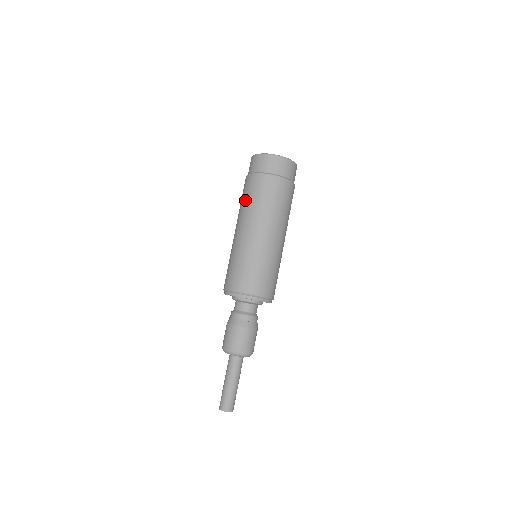
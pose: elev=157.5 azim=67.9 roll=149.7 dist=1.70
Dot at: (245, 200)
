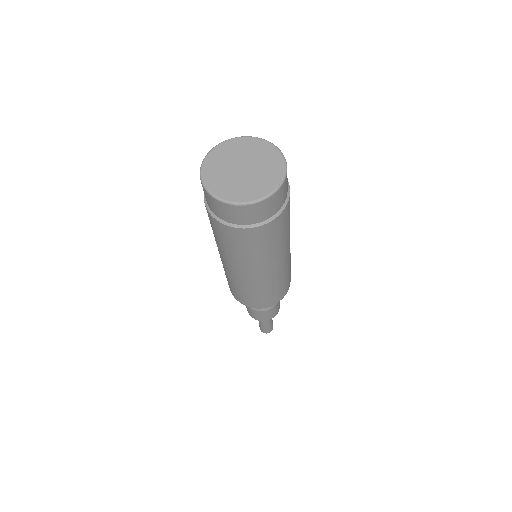
Dot at: (250, 253)
